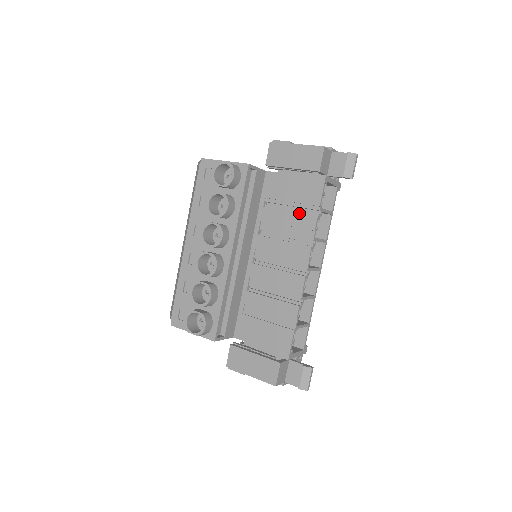
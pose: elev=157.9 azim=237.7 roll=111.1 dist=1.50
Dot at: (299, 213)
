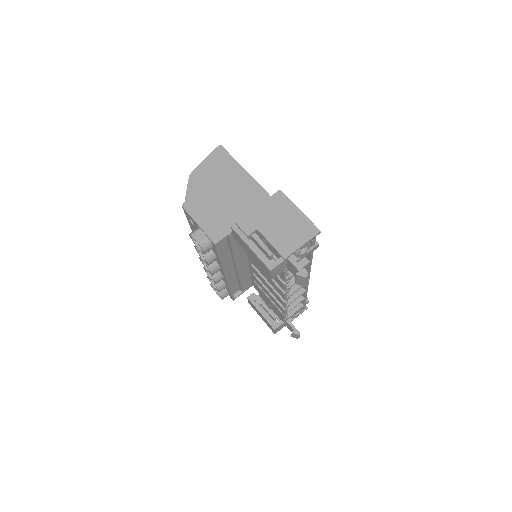
Dot at: occluded
